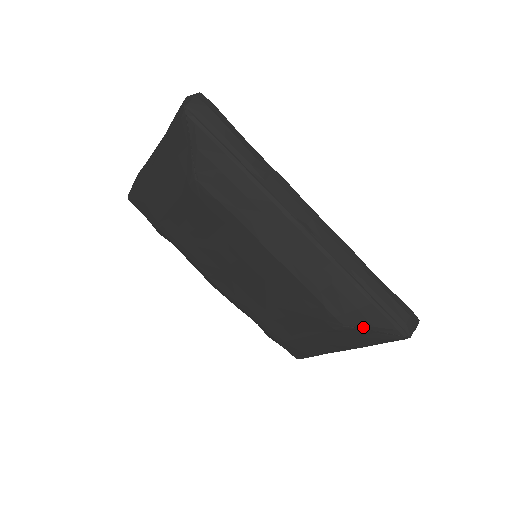
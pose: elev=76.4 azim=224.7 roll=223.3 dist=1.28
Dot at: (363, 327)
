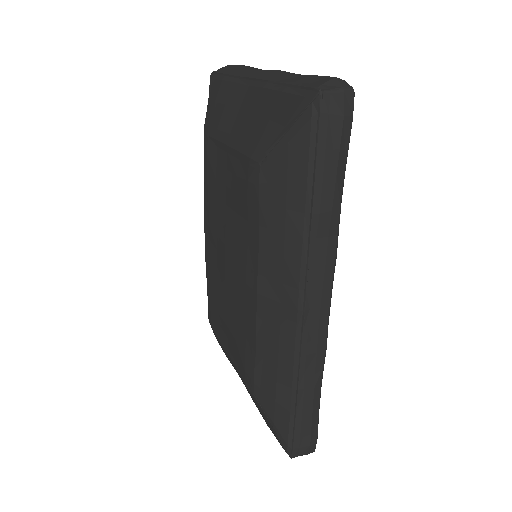
Dot at: (266, 412)
